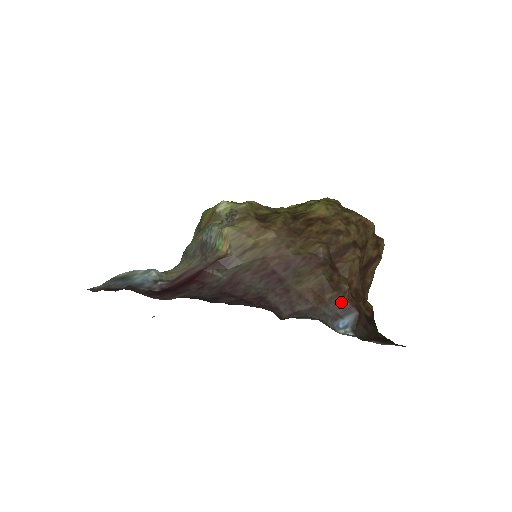
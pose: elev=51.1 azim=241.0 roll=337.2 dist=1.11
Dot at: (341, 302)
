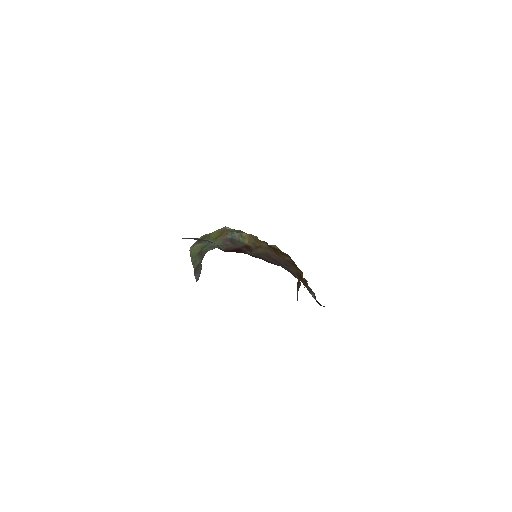
Dot at: (307, 286)
